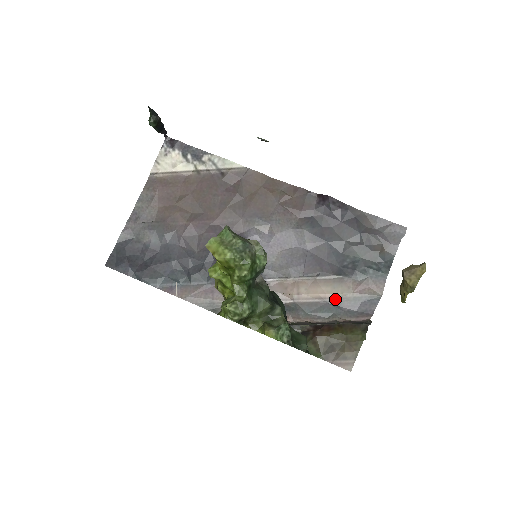
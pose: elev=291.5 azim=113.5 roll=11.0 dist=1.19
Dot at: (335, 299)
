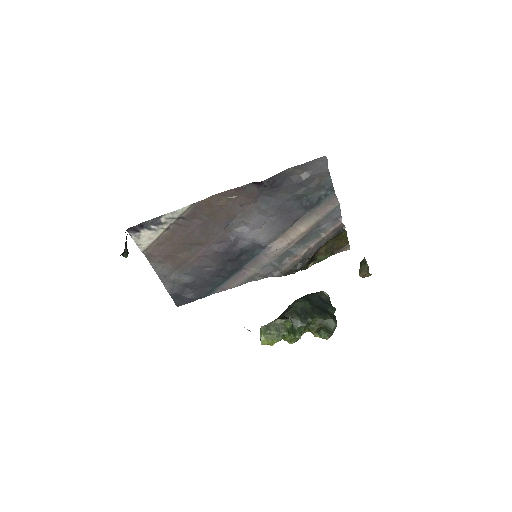
Dot at: (314, 226)
